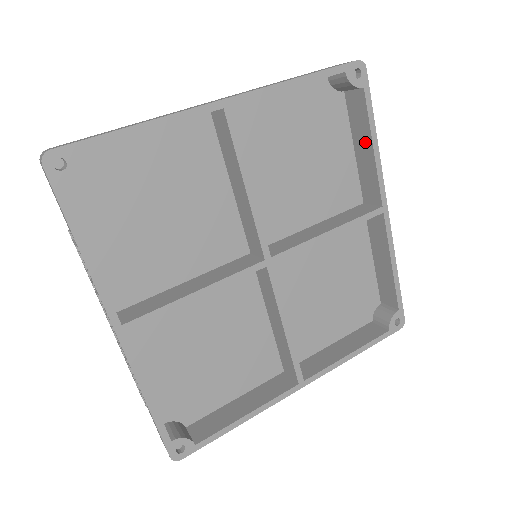
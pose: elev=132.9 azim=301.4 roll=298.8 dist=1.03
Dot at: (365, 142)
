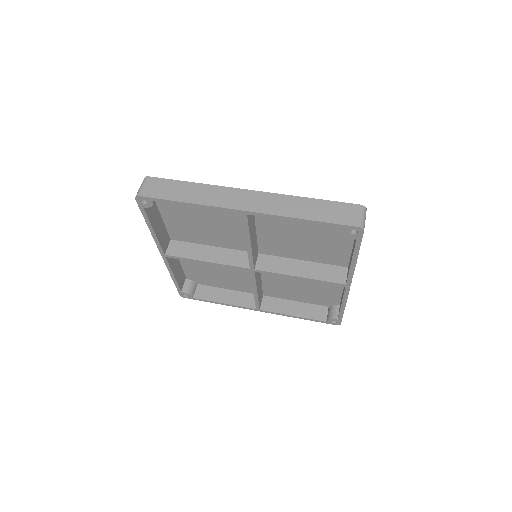
Dot at: (352, 254)
